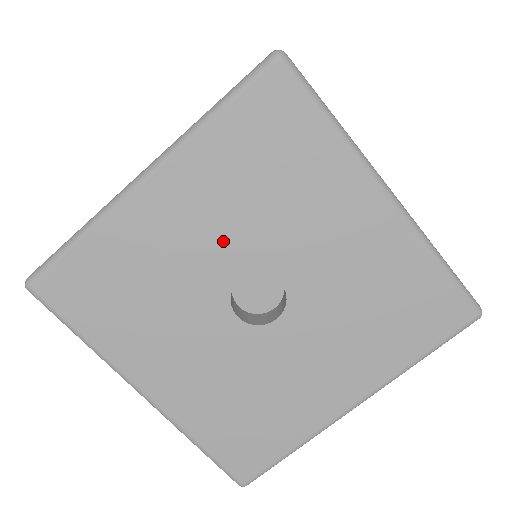
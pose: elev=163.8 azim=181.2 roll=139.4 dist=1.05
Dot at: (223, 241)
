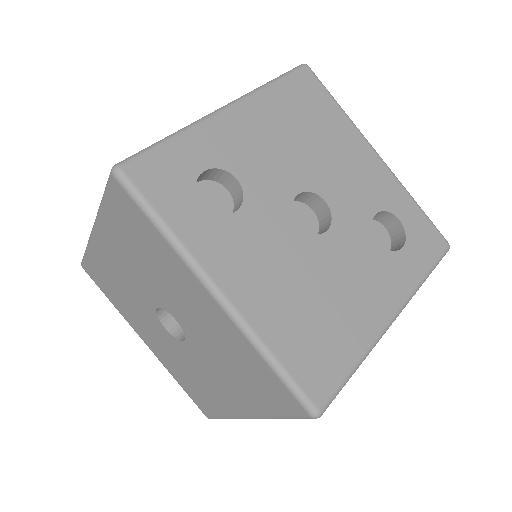
Dot at: (140, 282)
